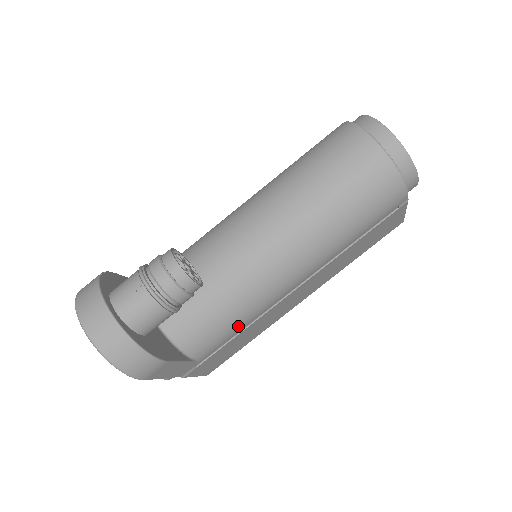
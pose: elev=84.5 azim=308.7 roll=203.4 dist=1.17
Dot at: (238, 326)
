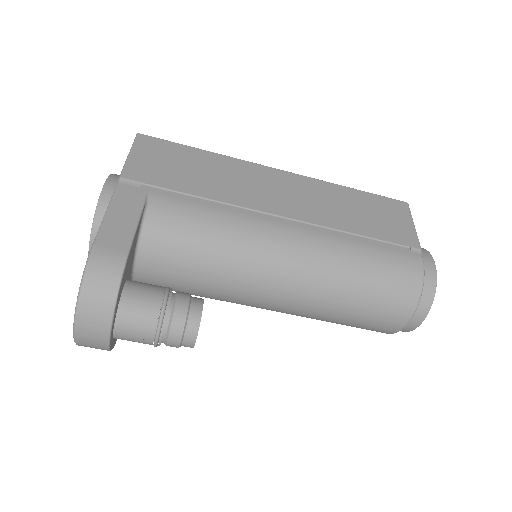
Dot at: occluded
